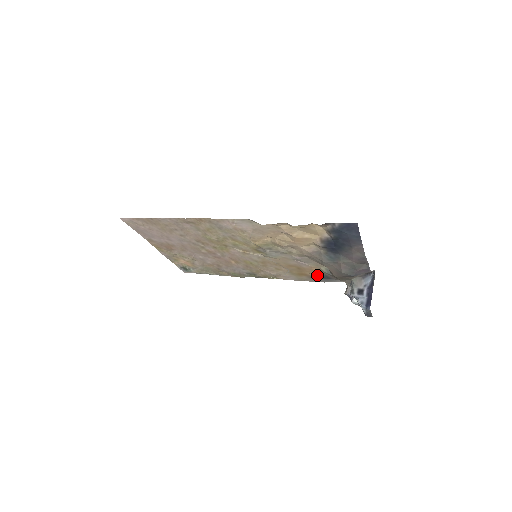
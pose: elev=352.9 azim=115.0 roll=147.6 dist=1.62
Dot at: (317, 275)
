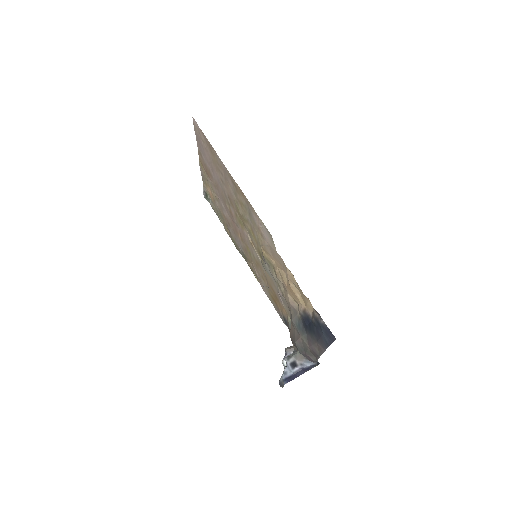
Dot at: (283, 315)
